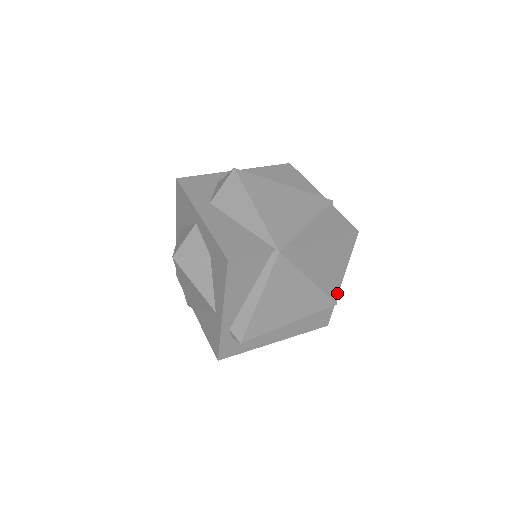
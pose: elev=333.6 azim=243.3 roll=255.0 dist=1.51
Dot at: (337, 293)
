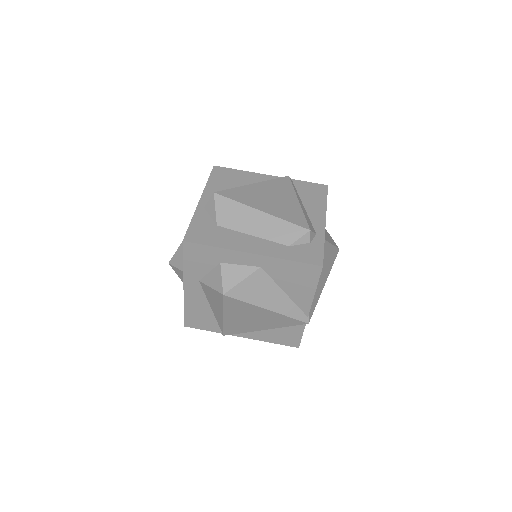
Dot at: occluded
